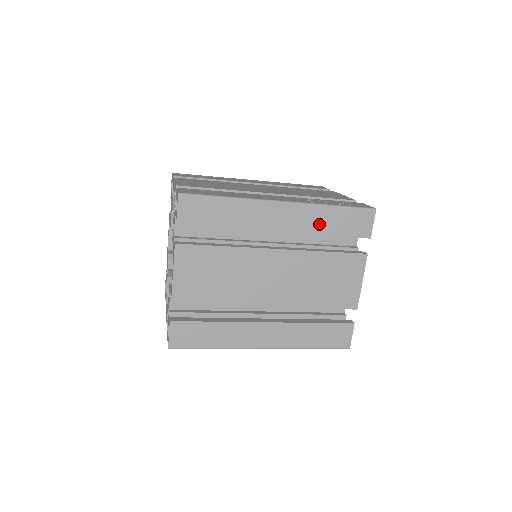
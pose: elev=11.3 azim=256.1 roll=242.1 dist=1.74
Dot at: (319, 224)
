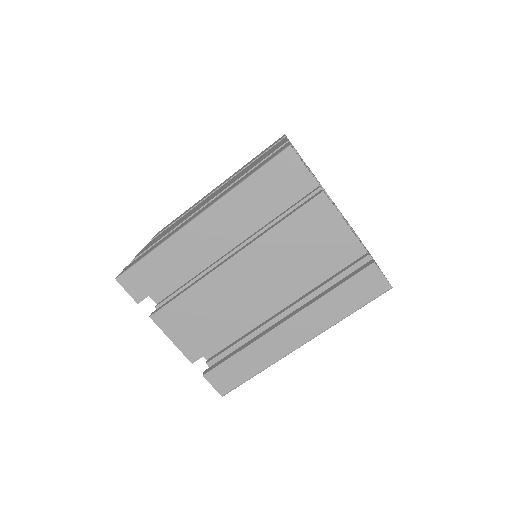
Dot at: occluded
